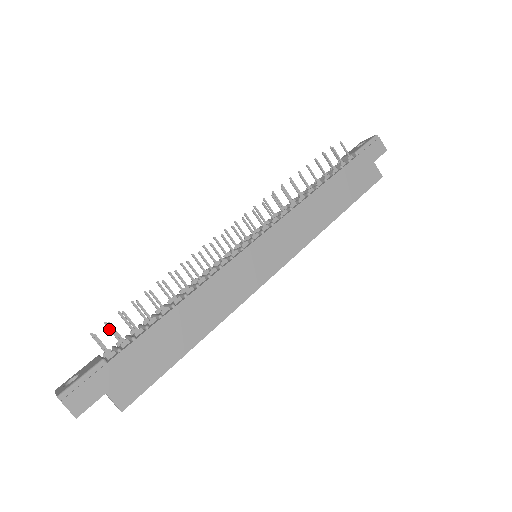
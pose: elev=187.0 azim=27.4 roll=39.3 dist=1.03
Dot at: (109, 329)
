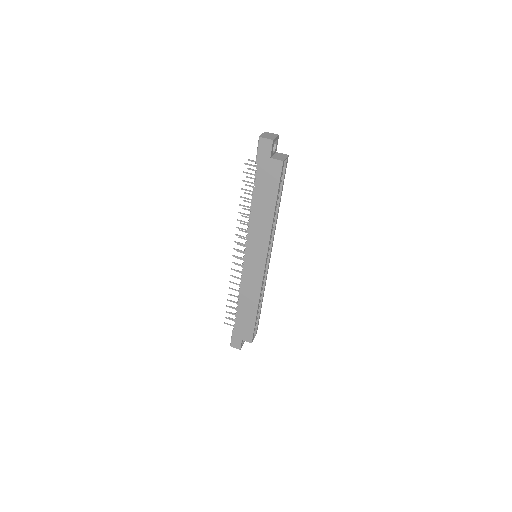
Dot at: occluded
